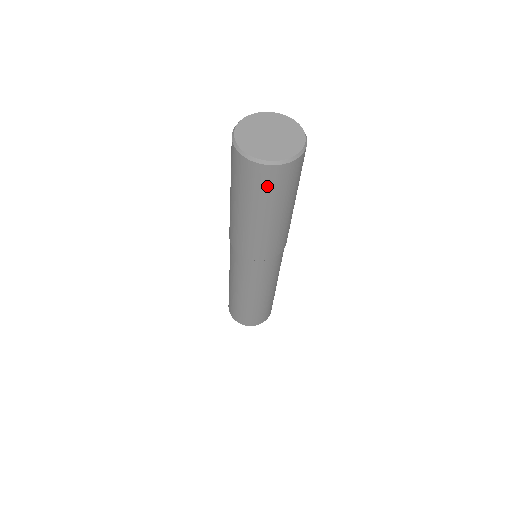
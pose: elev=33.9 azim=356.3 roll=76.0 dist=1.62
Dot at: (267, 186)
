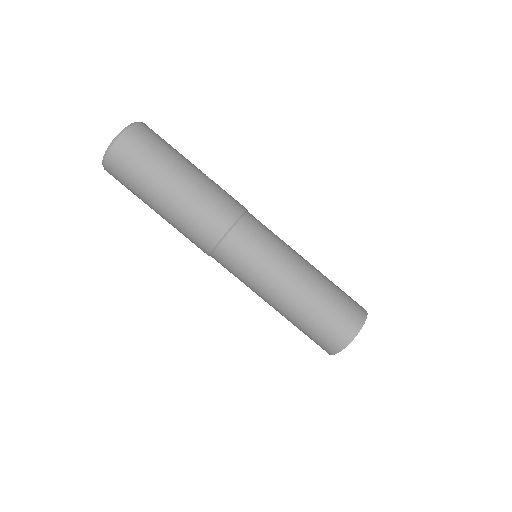
Dot at: (130, 163)
